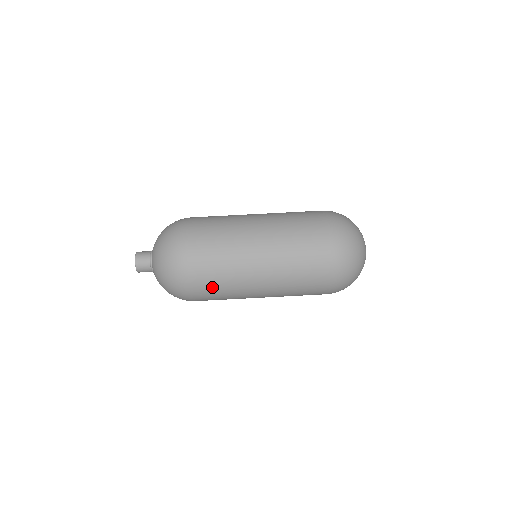
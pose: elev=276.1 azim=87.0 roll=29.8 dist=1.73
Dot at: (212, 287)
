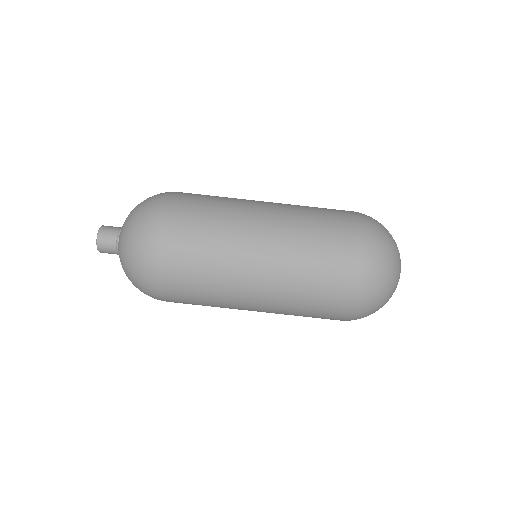
Dot at: (193, 250)
